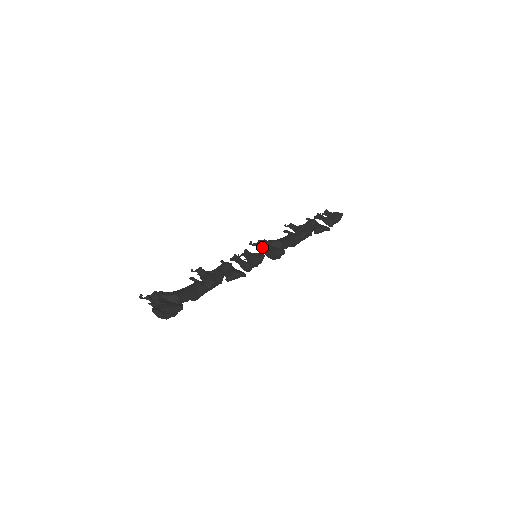
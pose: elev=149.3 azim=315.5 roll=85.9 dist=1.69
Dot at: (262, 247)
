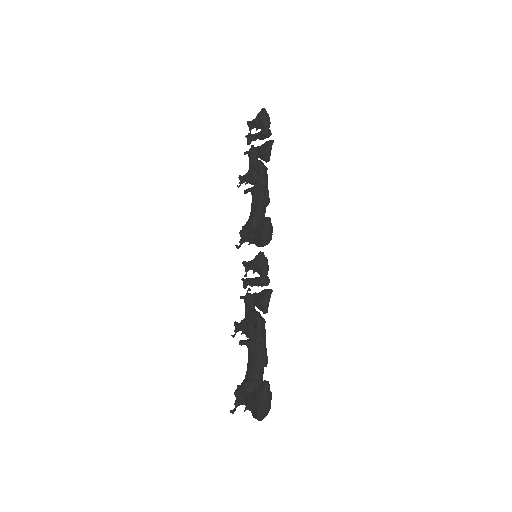
Dot at: (249, 238)
